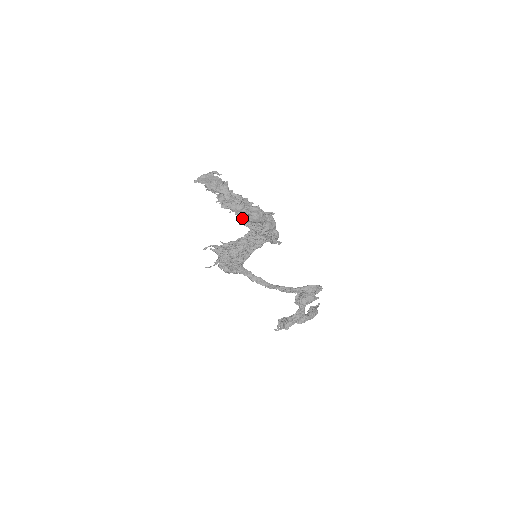
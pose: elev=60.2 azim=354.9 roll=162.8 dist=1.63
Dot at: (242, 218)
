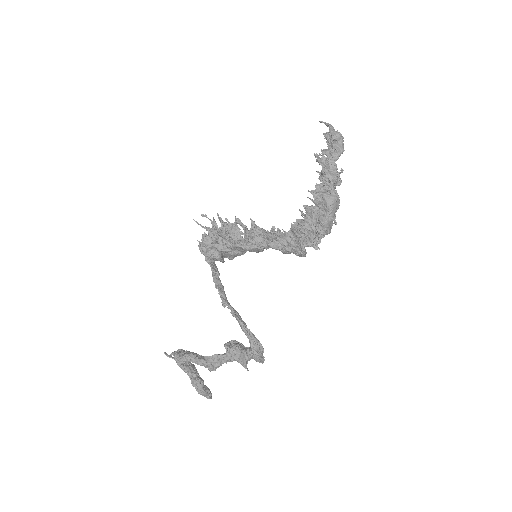
Dot at: (318, 189)
